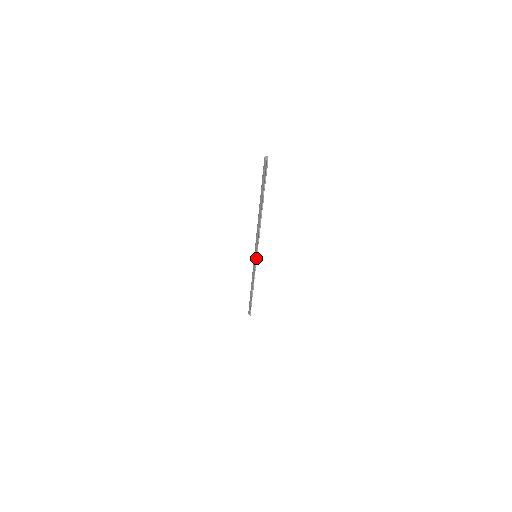
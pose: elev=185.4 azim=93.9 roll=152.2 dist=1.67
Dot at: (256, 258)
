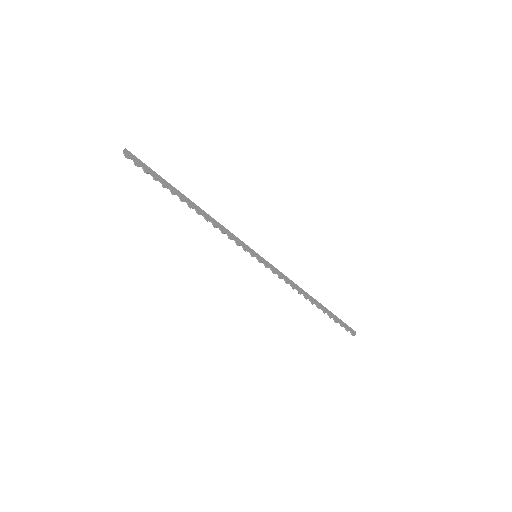
Dot at: (256, 258)
